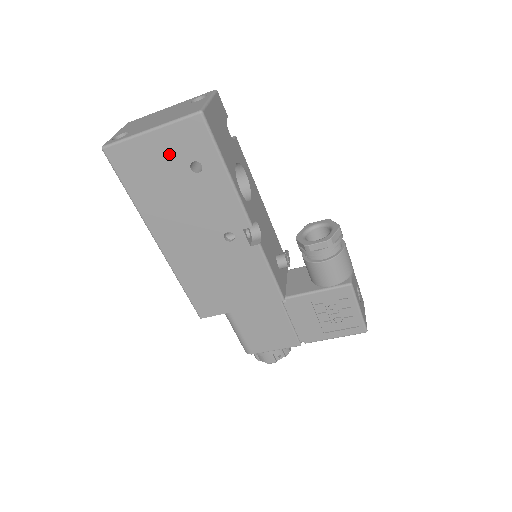
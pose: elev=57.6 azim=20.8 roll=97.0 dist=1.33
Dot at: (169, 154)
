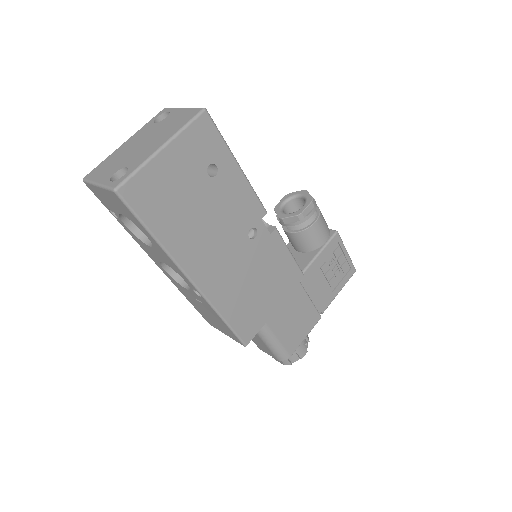
Dot at: (186, 167)
